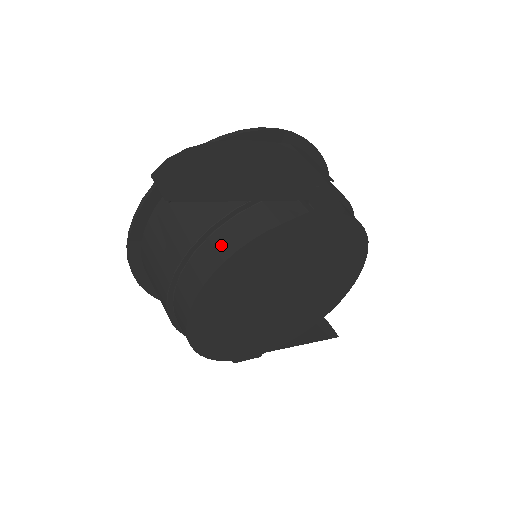
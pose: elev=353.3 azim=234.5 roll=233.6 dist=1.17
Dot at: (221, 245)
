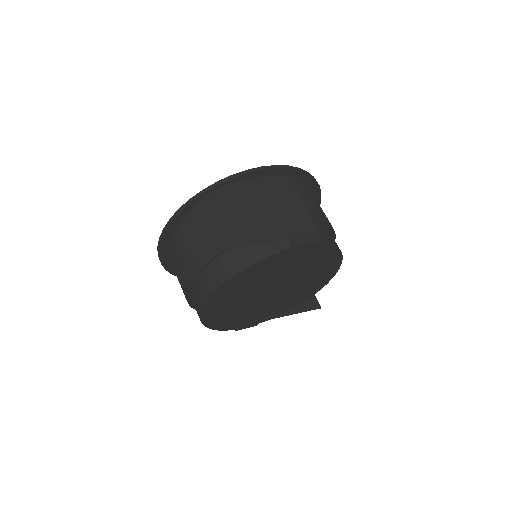
Dot at: (226, 266)
